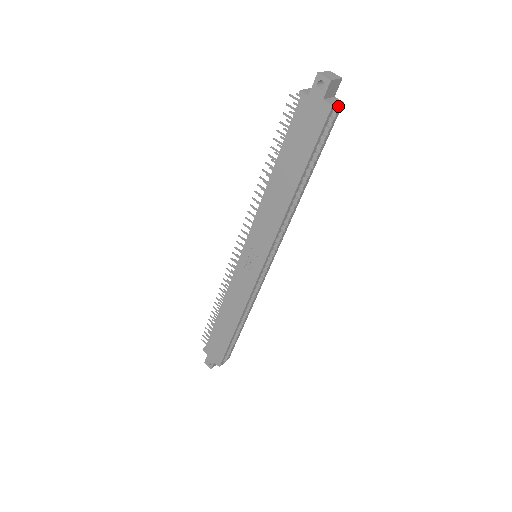
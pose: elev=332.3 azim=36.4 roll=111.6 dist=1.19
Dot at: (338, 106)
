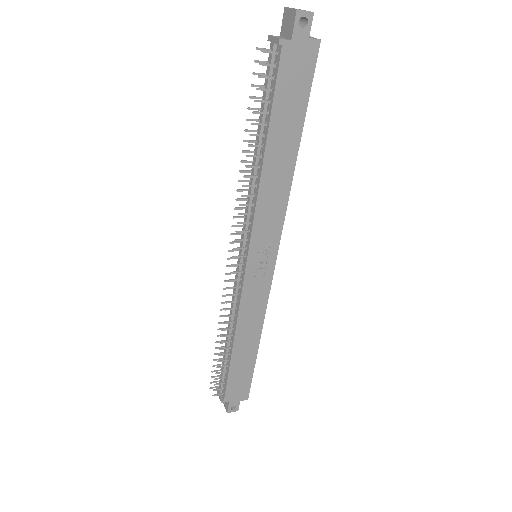
Dot at: occluded
